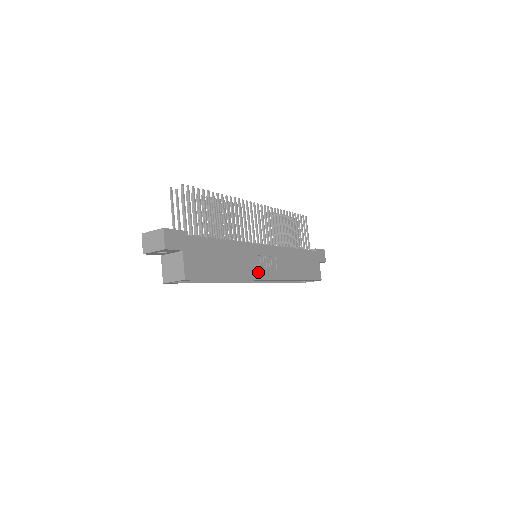
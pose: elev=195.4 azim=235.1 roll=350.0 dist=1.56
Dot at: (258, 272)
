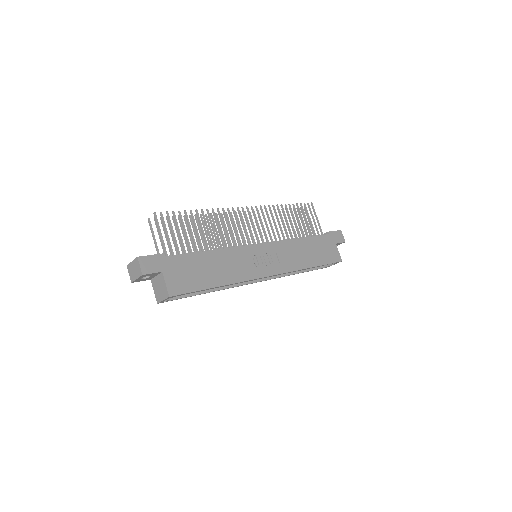
Dot at: (256, 271)
